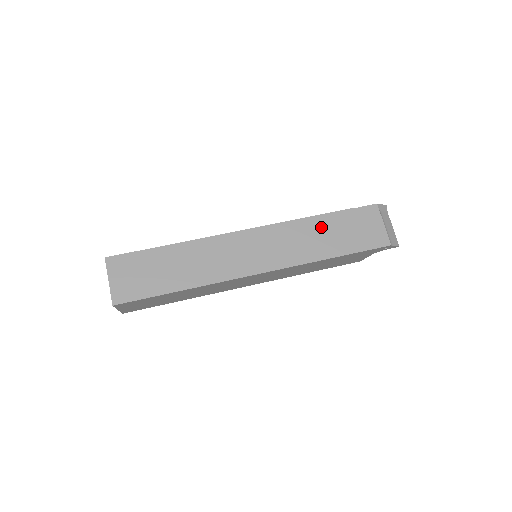
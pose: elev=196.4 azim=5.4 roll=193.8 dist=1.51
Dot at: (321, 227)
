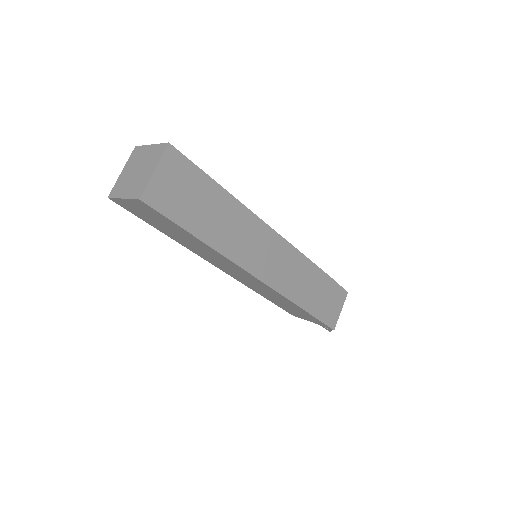
Dot at: (315, 279)
